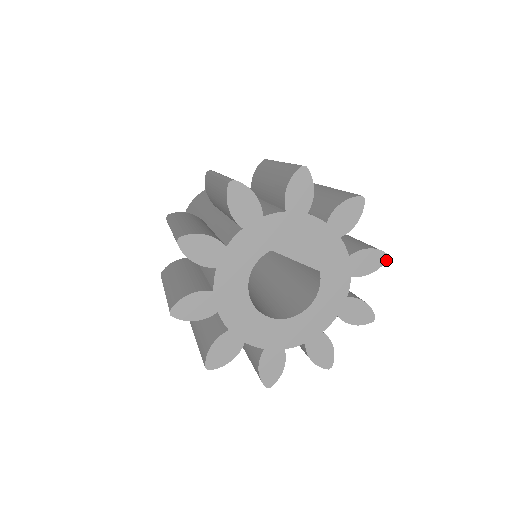
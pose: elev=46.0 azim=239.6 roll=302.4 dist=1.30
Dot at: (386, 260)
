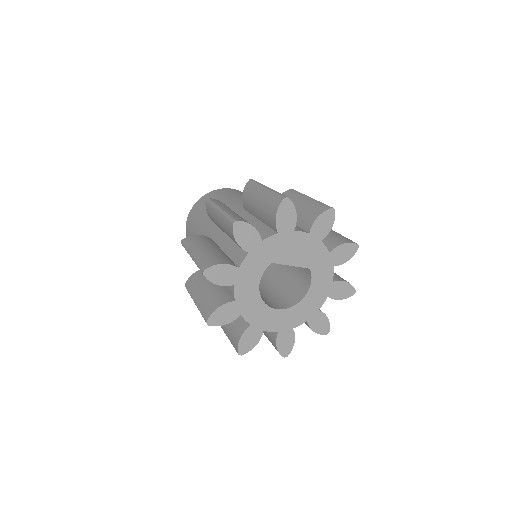
Dot at: occluded
